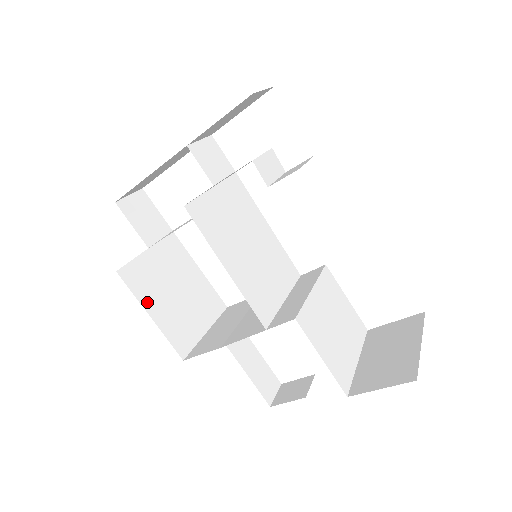
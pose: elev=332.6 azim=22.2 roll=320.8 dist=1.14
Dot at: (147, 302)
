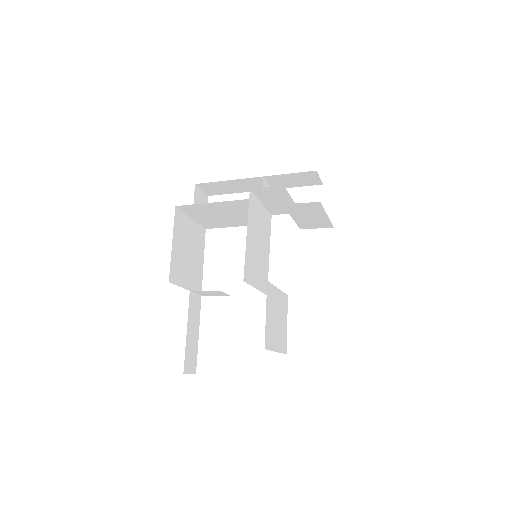
Dot at: (176, 236)
